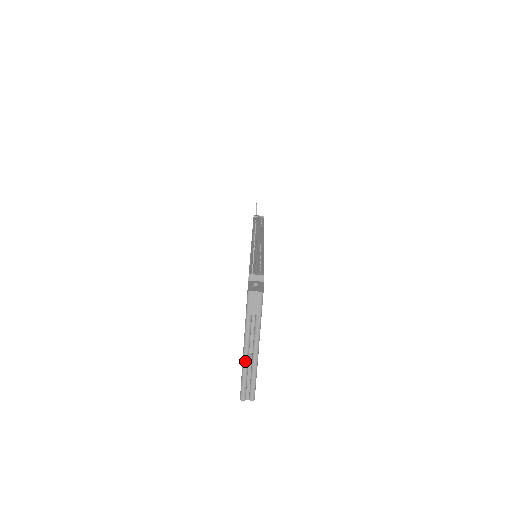
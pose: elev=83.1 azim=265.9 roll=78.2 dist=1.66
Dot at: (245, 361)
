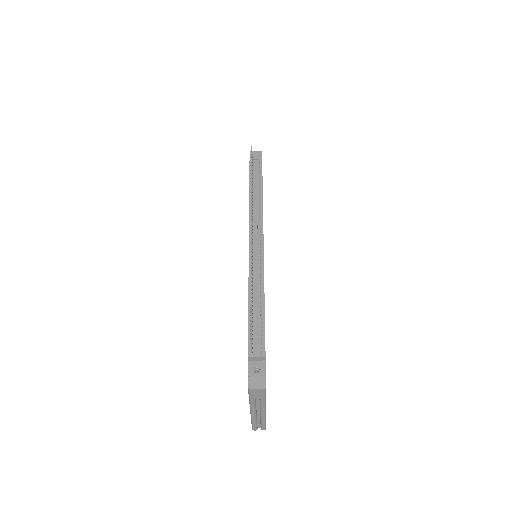
Dot at: (253, 417)
